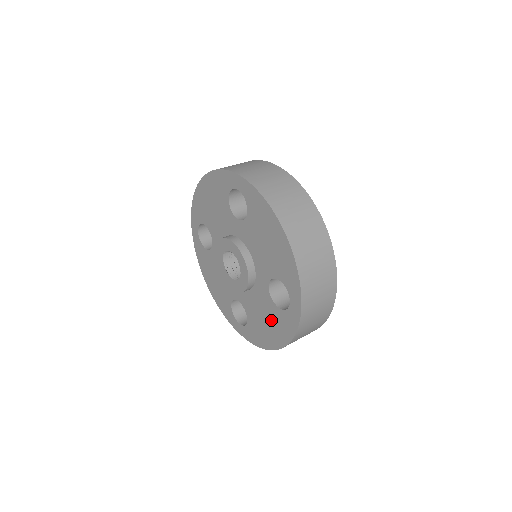
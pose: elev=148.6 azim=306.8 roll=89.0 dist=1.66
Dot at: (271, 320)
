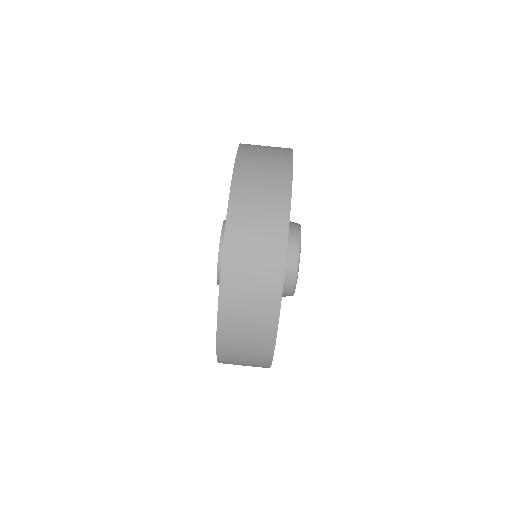
Dot at: occluded
